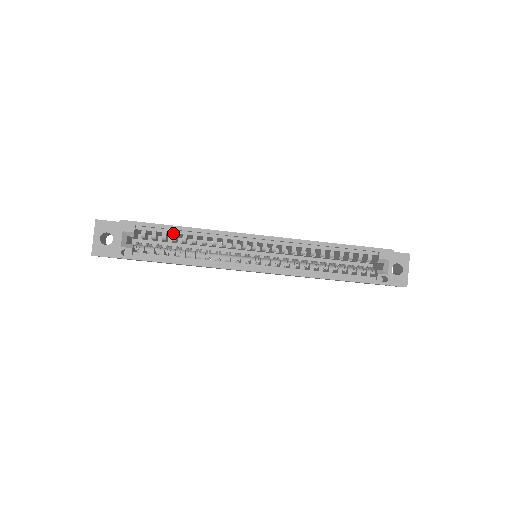
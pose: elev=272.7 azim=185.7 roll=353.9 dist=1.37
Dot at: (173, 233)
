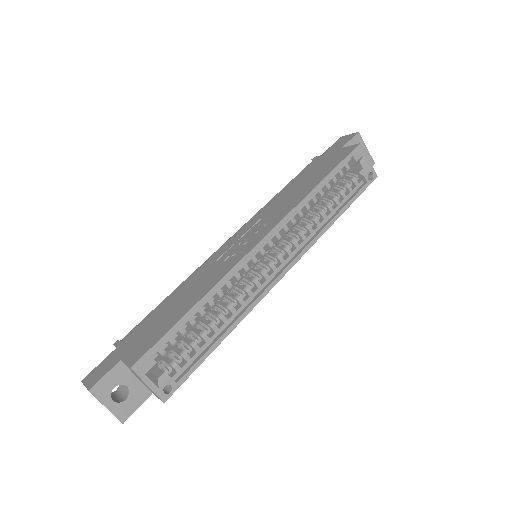
Dot at: (189, 320)
